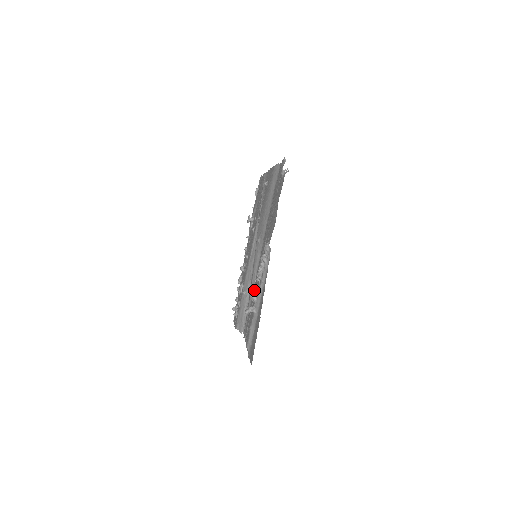
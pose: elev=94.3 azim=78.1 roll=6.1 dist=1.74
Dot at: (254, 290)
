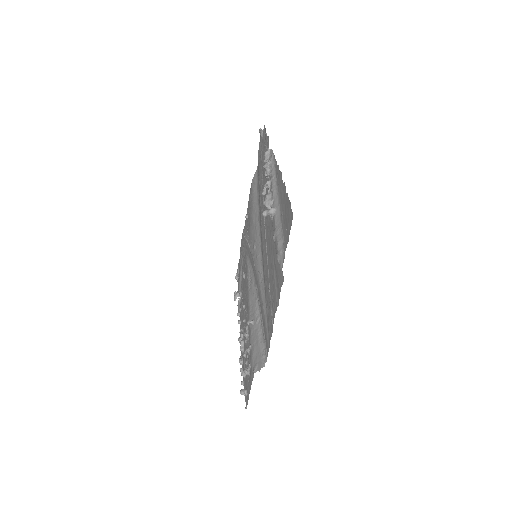
Dot at: (265, 270)
